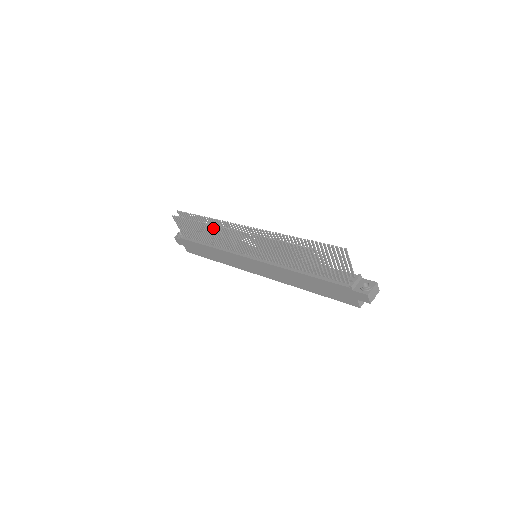
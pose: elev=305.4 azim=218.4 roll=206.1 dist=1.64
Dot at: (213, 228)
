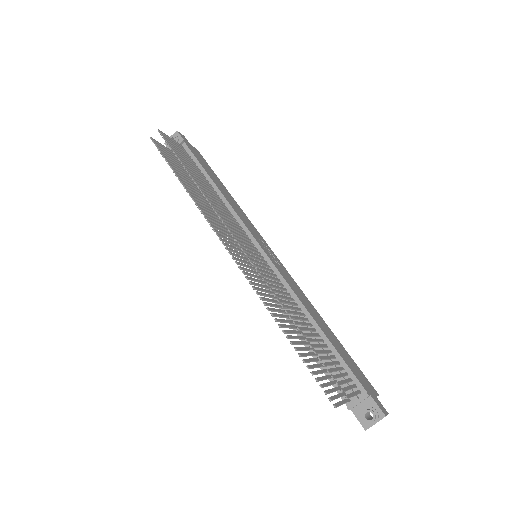
Dot at: (198, 206)
